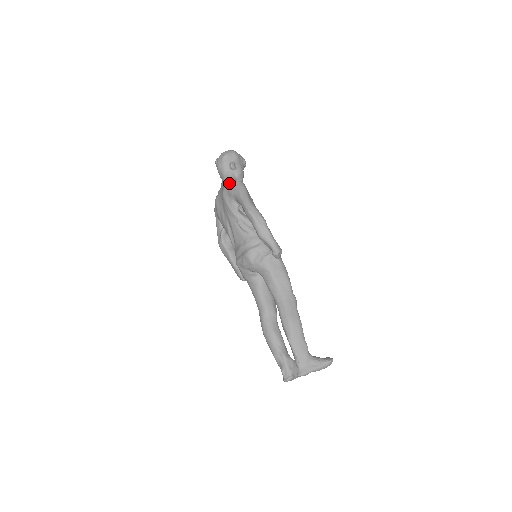
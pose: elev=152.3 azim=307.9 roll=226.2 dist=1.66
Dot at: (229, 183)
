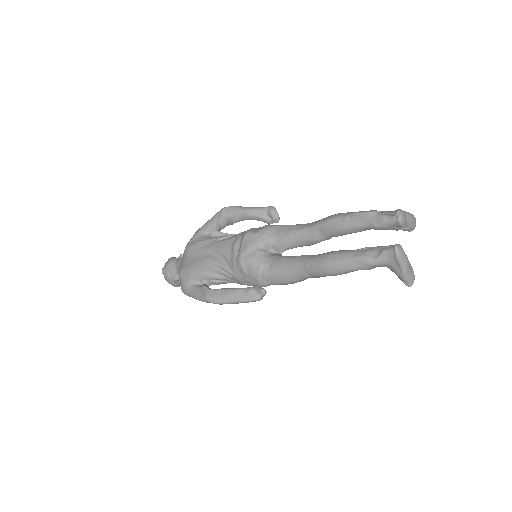
Dot at: occluded
